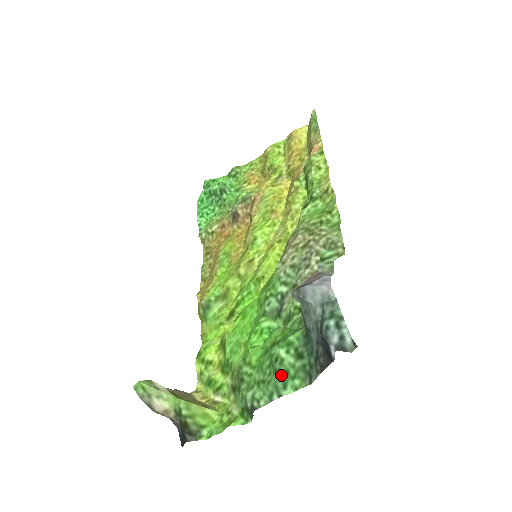
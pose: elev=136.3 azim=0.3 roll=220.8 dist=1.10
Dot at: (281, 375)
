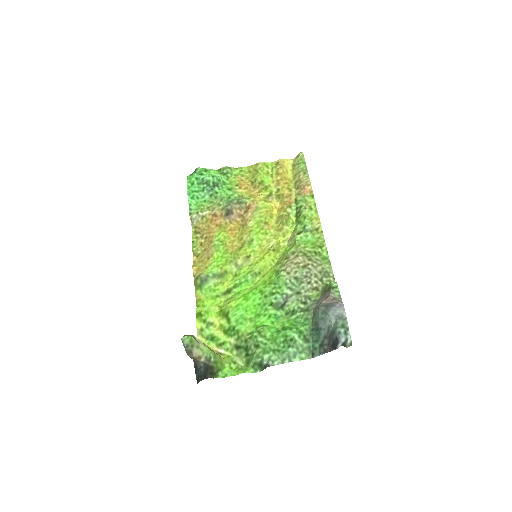
Dot at: (293, 349)
